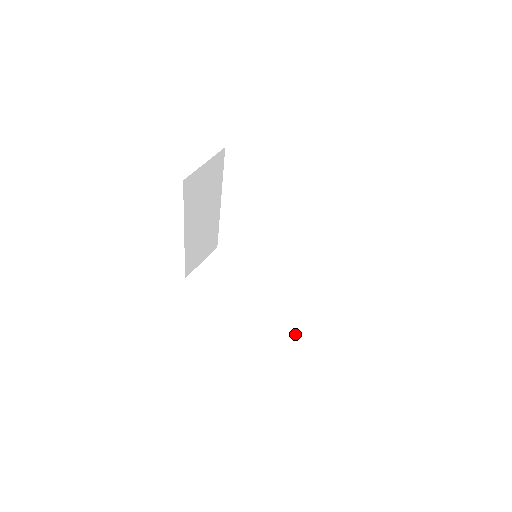
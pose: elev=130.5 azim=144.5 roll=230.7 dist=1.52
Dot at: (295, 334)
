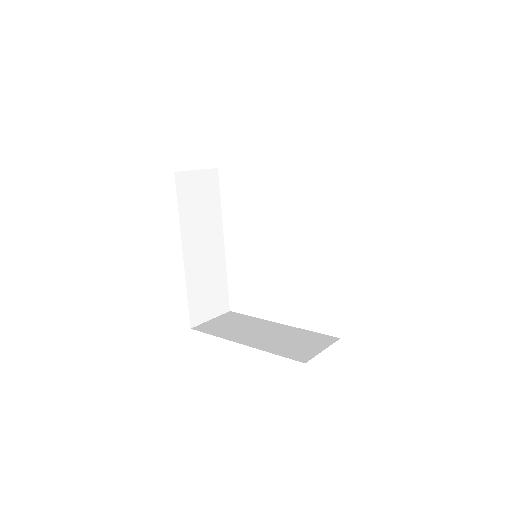
Dot at: (319, 352)
